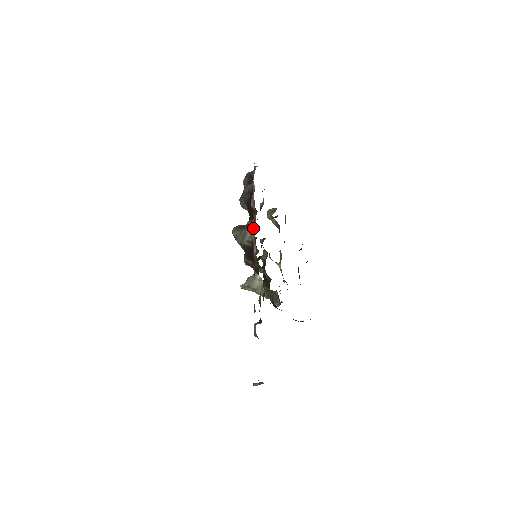
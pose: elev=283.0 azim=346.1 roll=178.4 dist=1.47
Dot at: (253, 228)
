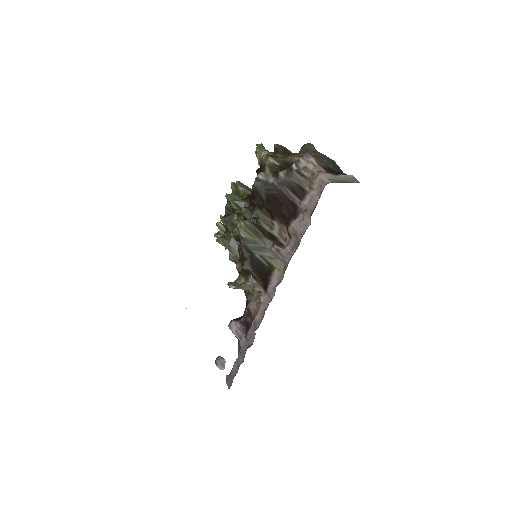
Dot at: (283, 261)
